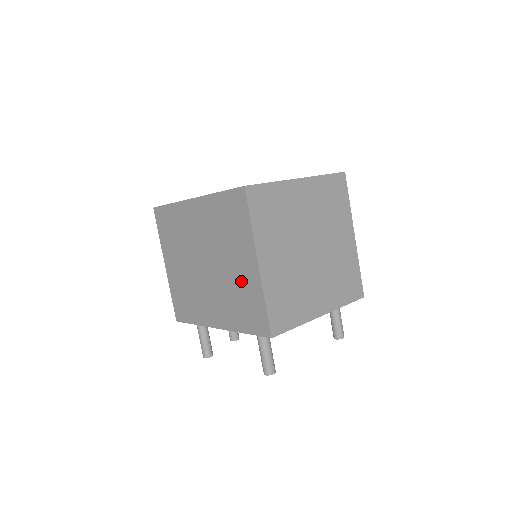
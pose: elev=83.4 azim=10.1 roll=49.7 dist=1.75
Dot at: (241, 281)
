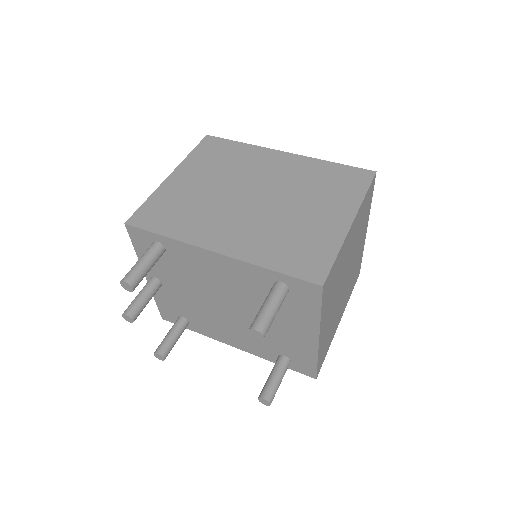
Dot at: (310, 226)
